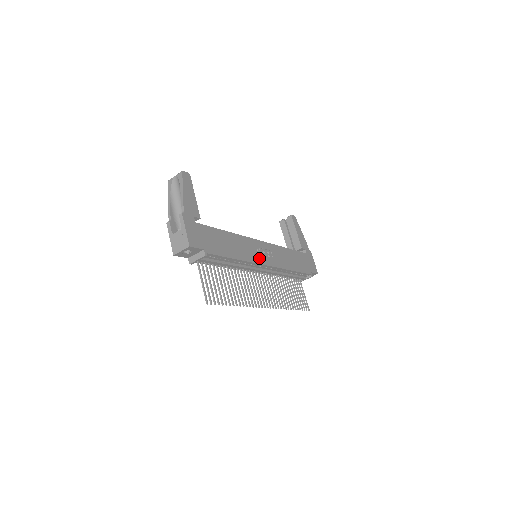
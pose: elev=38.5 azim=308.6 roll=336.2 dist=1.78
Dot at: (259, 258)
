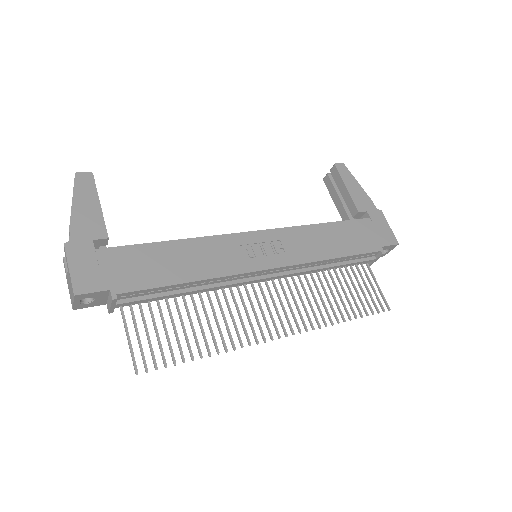
Dot at: (249, 262)
